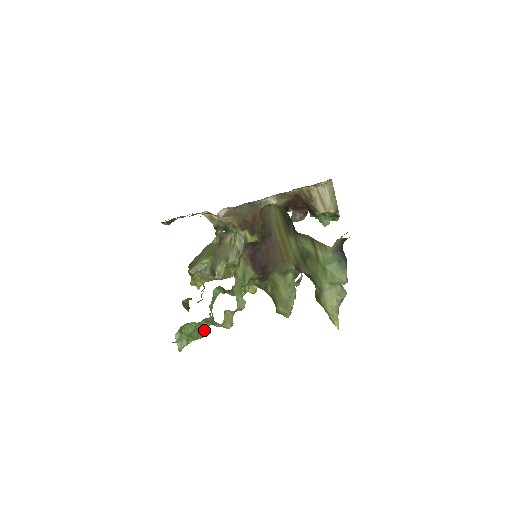
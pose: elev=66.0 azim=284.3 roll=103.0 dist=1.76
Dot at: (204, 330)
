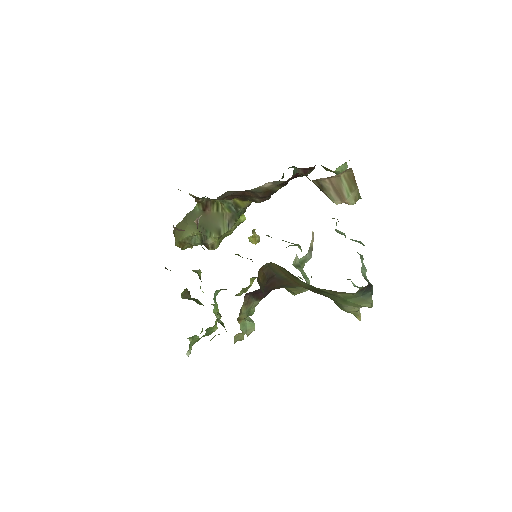
Dot at: (213, 328)
